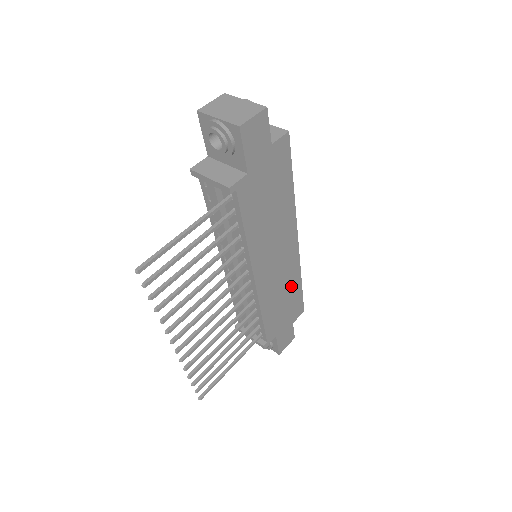
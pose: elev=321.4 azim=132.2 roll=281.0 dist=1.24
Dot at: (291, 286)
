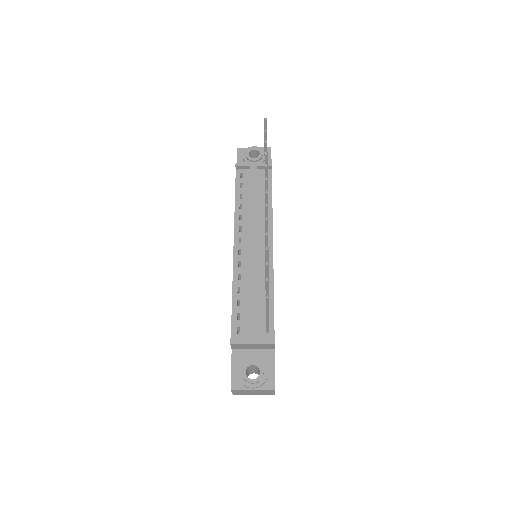
Dot at: occluded
